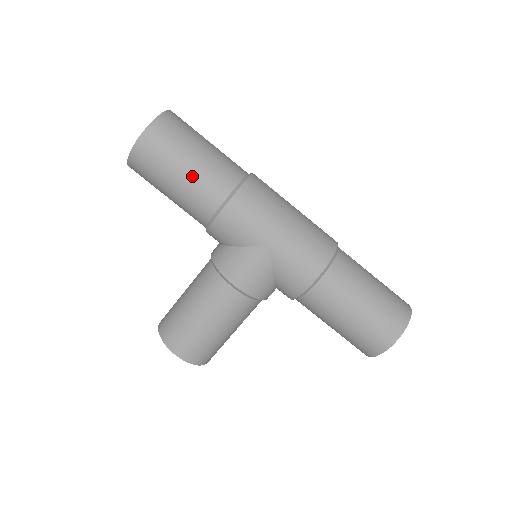
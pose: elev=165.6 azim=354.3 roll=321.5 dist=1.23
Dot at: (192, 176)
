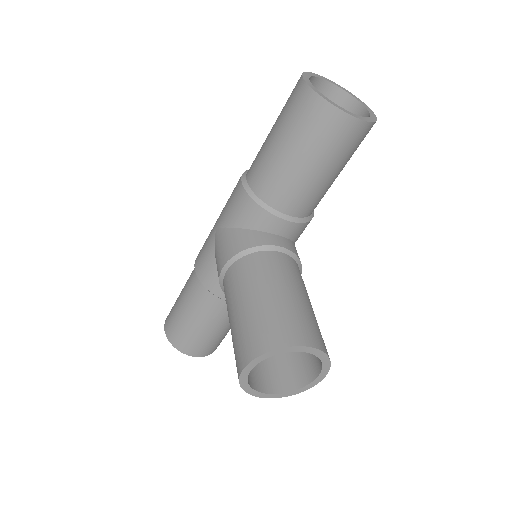
Dot at: (183, 291)
